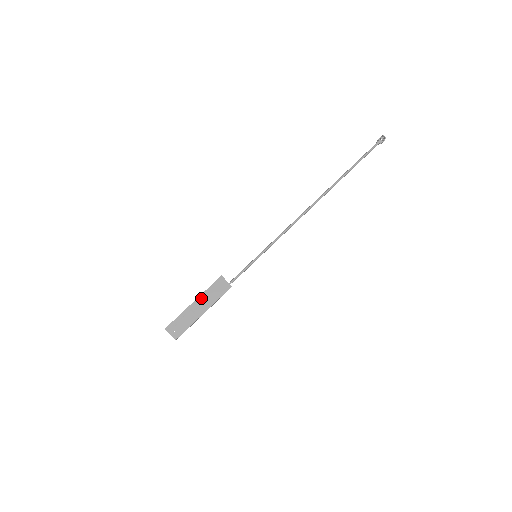
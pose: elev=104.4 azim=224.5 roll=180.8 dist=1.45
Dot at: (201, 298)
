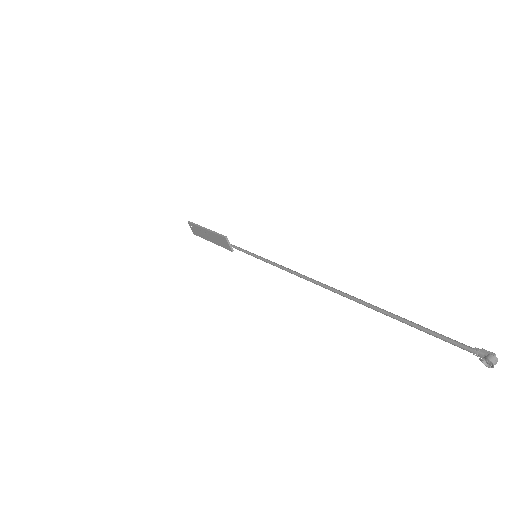
Dot at: (210, 233)
